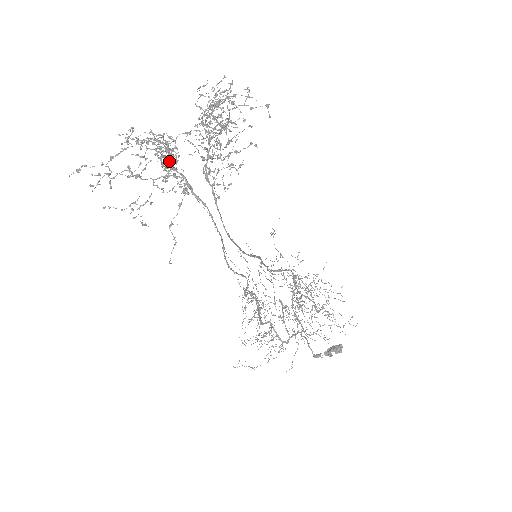
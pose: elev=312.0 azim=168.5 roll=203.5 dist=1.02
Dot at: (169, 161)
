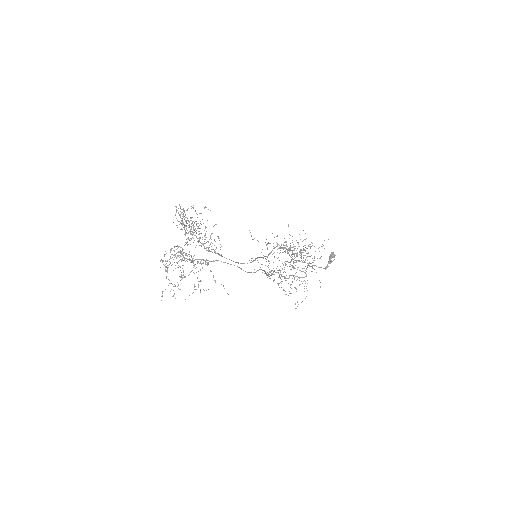
Dot at: (190, 259)
